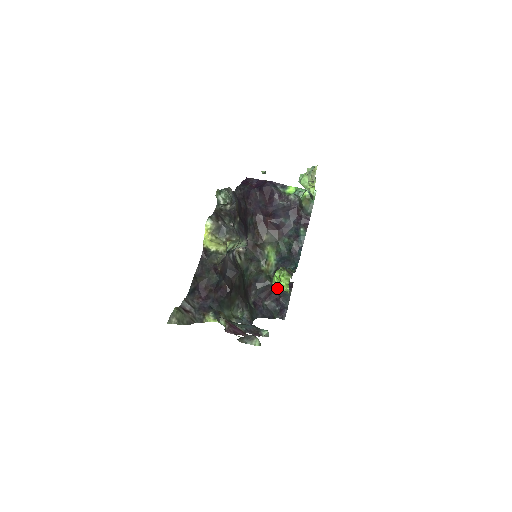
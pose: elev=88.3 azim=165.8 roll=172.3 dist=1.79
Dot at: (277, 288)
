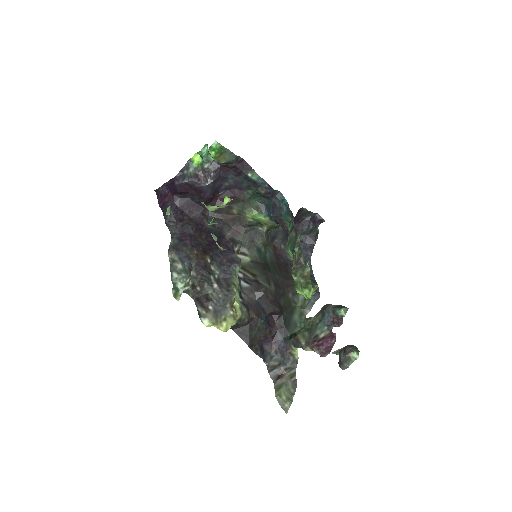
Dot at: occluded
